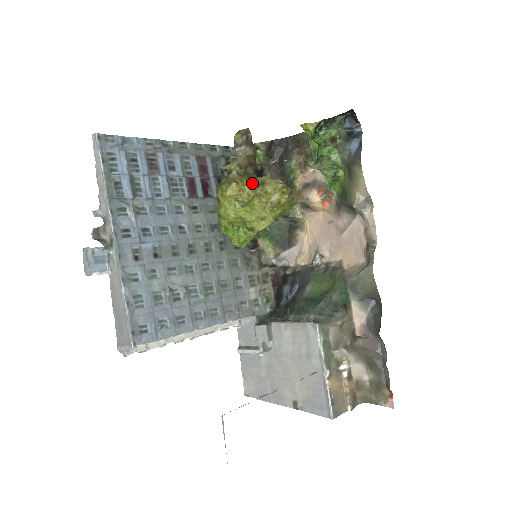
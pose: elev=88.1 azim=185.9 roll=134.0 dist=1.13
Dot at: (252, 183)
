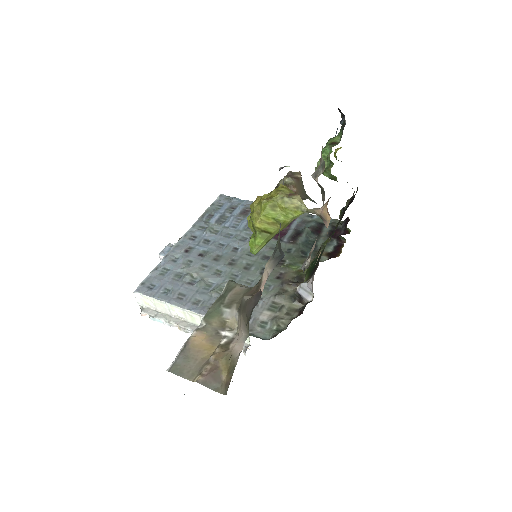
Dot at: occluded
